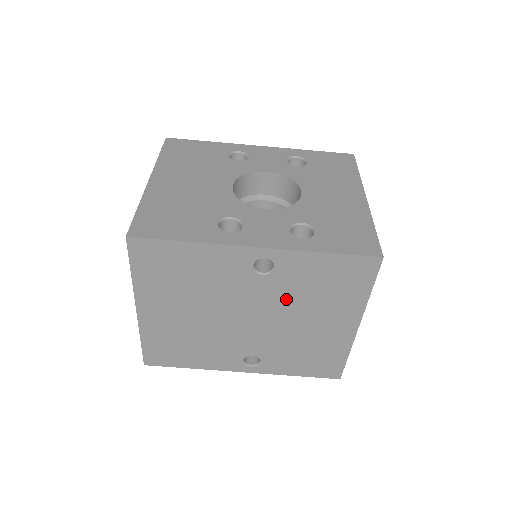
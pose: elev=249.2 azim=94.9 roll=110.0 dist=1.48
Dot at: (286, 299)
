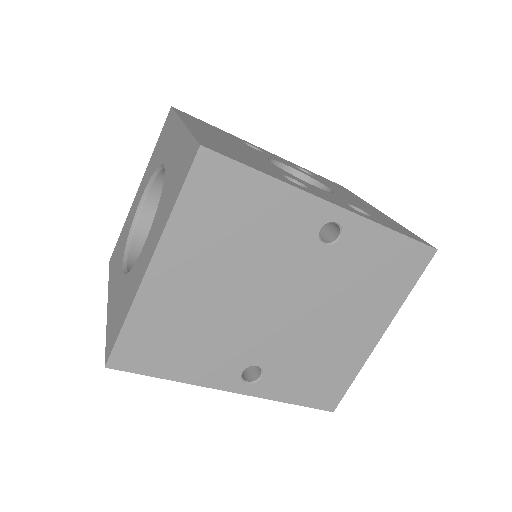
Dot at: (332, 284)
